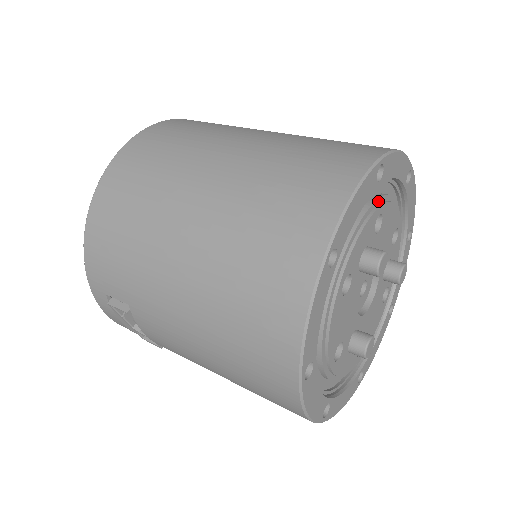
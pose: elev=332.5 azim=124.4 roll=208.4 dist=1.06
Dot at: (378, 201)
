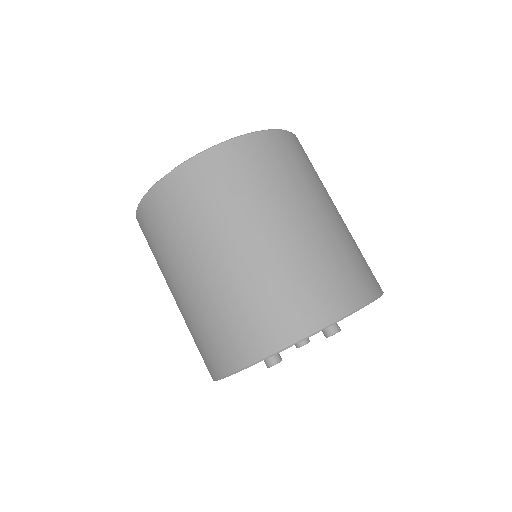
Dot at: occluded
